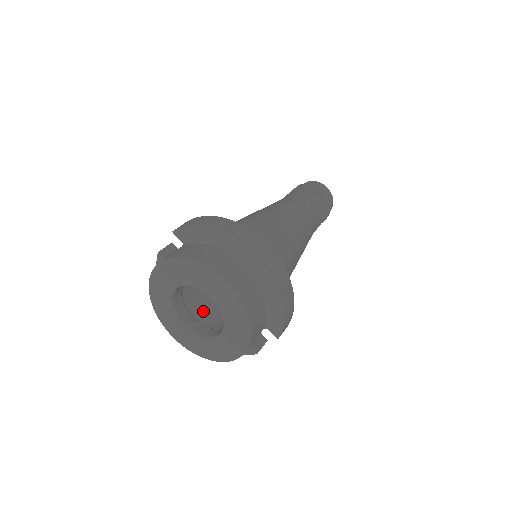
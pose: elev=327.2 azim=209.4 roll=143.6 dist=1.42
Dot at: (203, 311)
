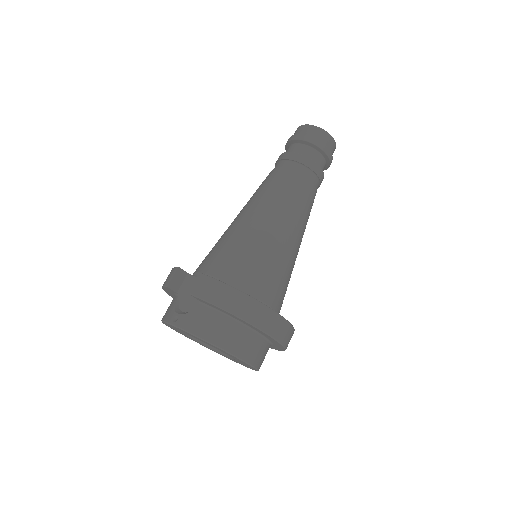
Dot at: occluded
